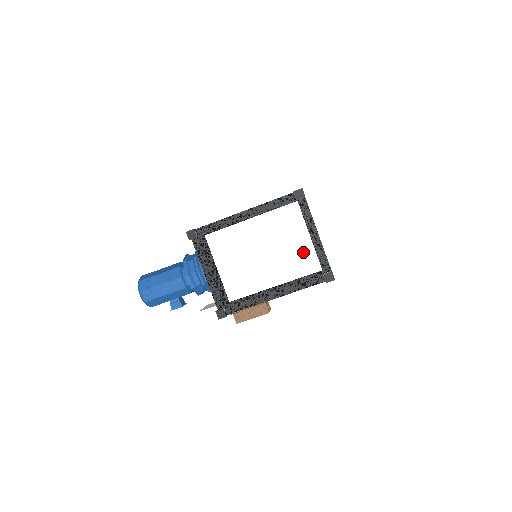
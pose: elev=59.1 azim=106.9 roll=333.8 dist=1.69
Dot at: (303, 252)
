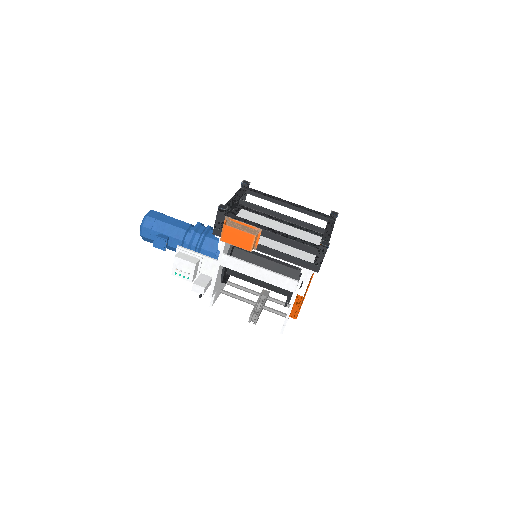
Dot at: (305, 252)
